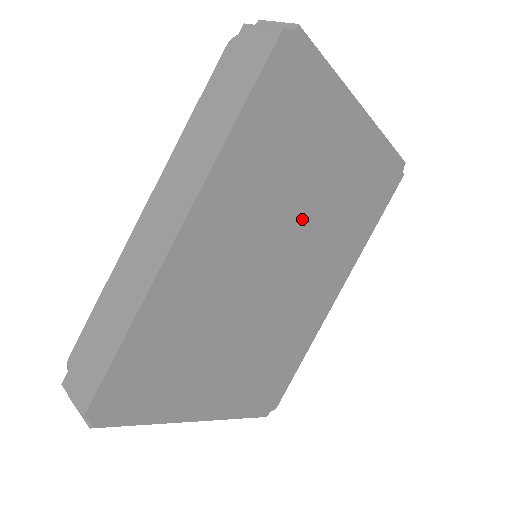
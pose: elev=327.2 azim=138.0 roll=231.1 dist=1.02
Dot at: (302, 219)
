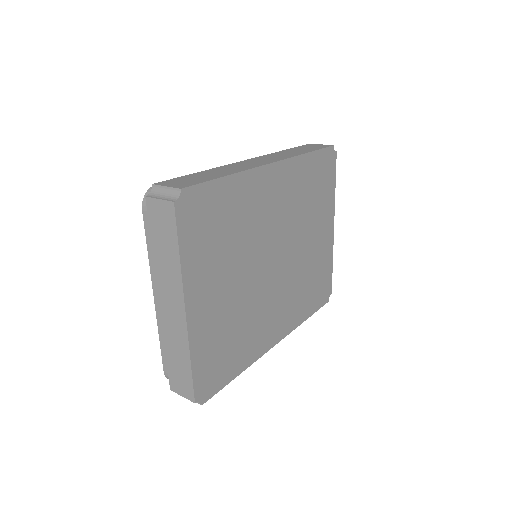
Dot at: (296, 246)
